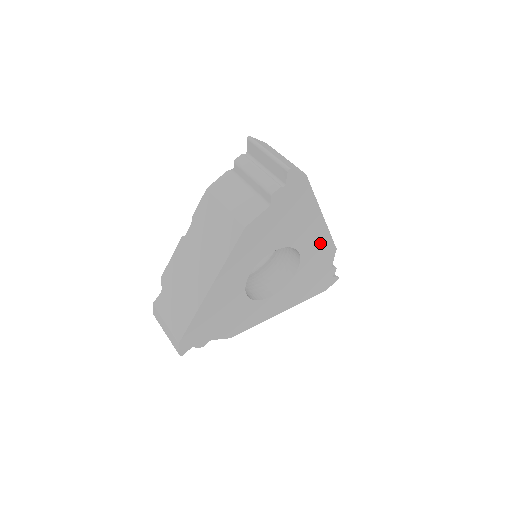
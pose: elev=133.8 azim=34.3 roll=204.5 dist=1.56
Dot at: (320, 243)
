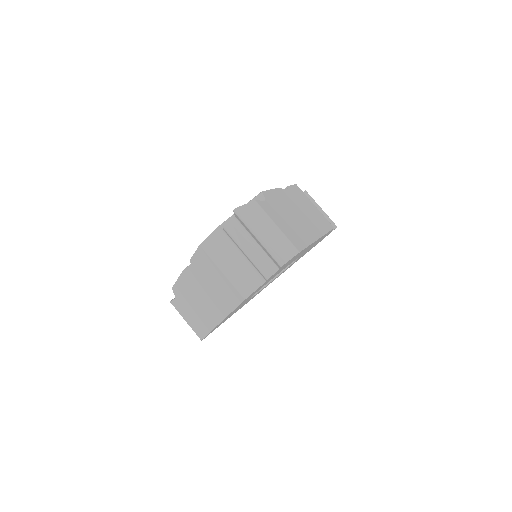
Dot at: (317, 241)
